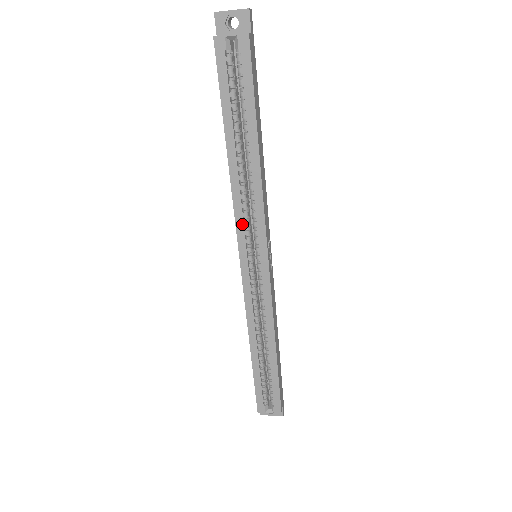
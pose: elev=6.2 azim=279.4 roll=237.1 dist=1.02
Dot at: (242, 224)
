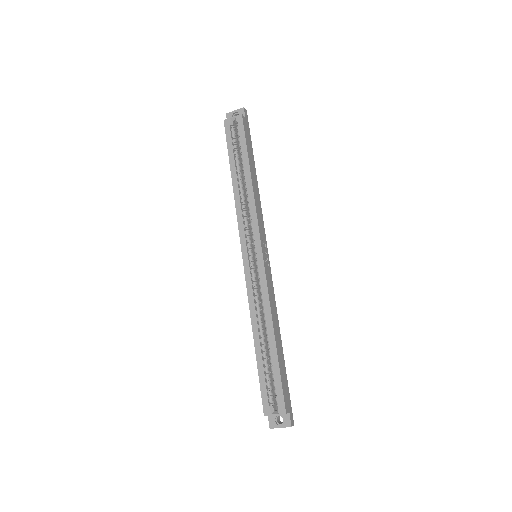
Dot at: (243, 226)
